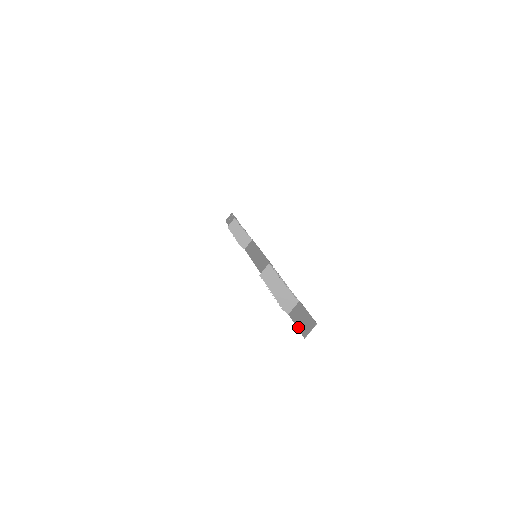
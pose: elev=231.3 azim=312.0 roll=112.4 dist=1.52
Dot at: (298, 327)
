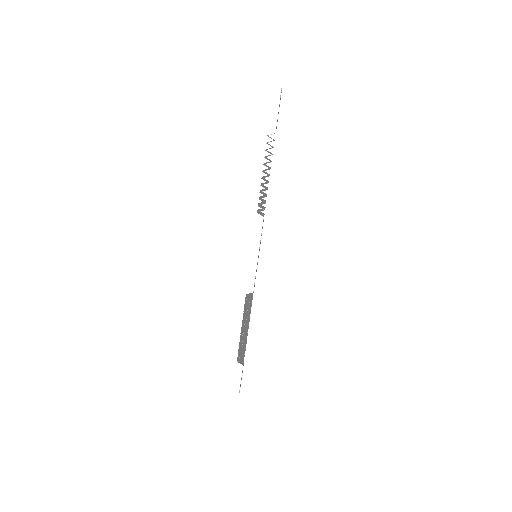
Dot at: occluded
